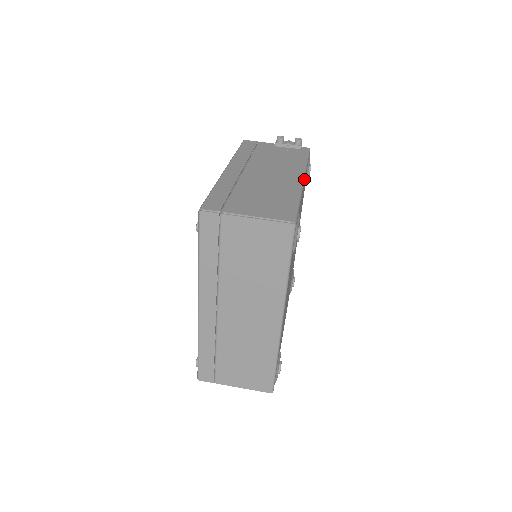
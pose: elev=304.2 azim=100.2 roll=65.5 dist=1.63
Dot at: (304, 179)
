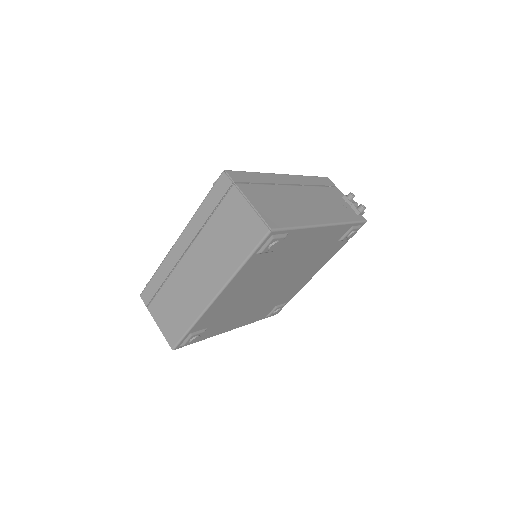
Dot at: (327, 225)
